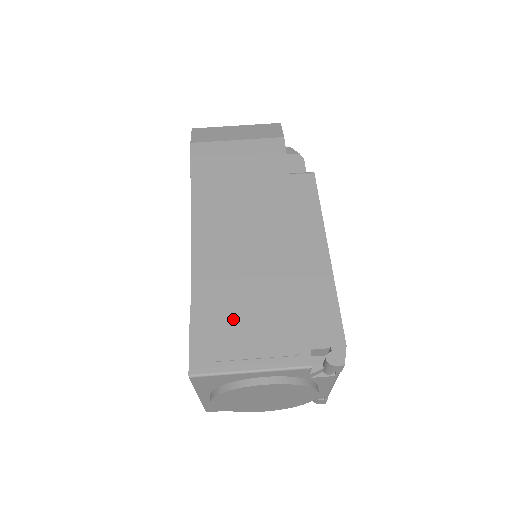
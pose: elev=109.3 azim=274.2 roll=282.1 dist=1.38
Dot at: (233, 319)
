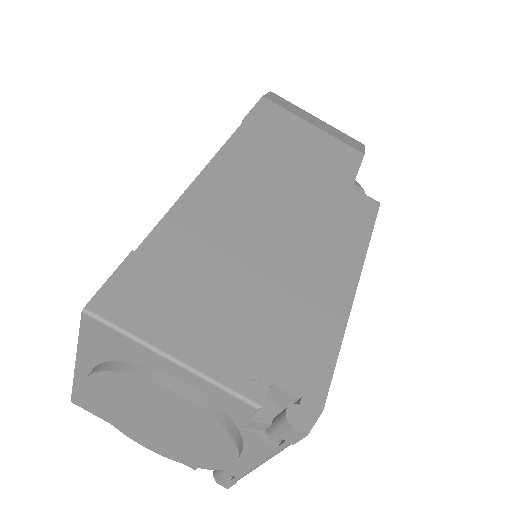
Dot at: (193, 281)
